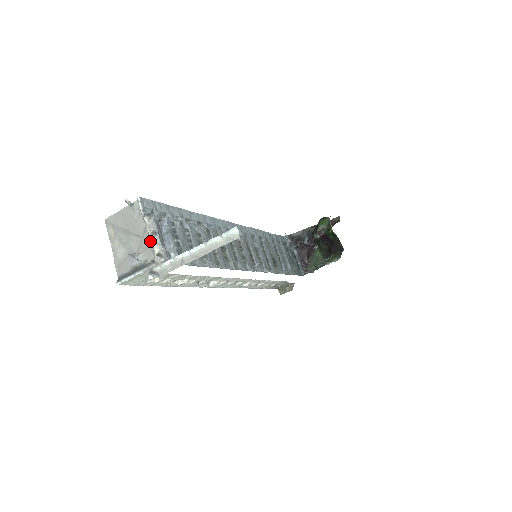
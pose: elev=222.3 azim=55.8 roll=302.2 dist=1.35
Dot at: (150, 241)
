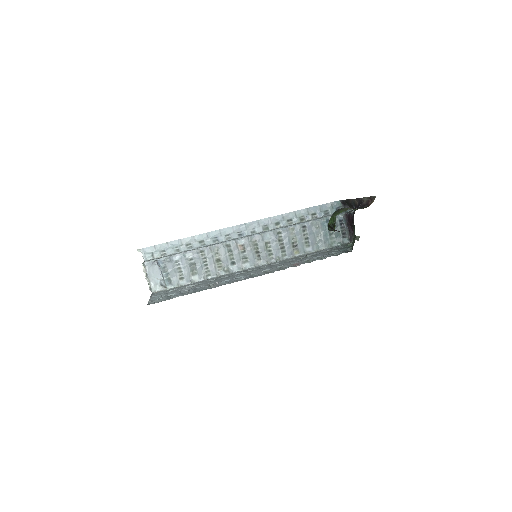
Dot at: occluded
